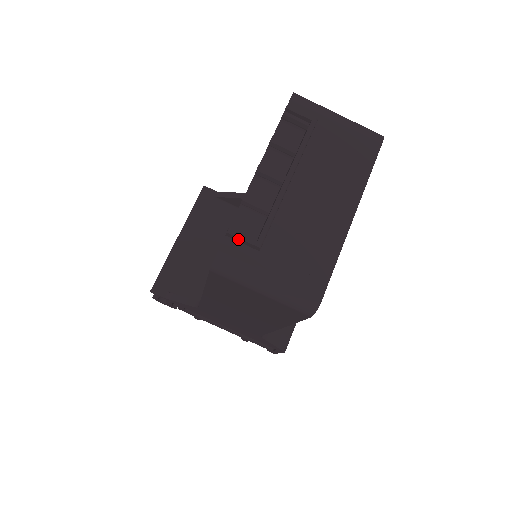
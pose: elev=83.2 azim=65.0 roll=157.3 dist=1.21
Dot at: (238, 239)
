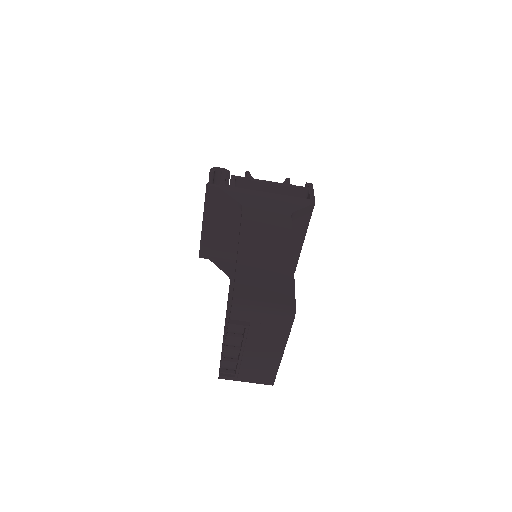
Dot at: (226, 376)
